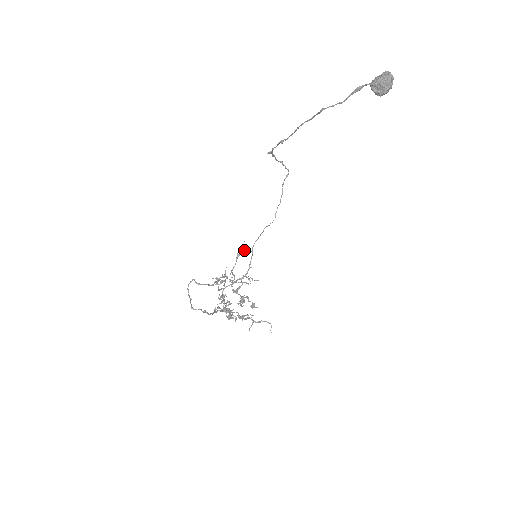
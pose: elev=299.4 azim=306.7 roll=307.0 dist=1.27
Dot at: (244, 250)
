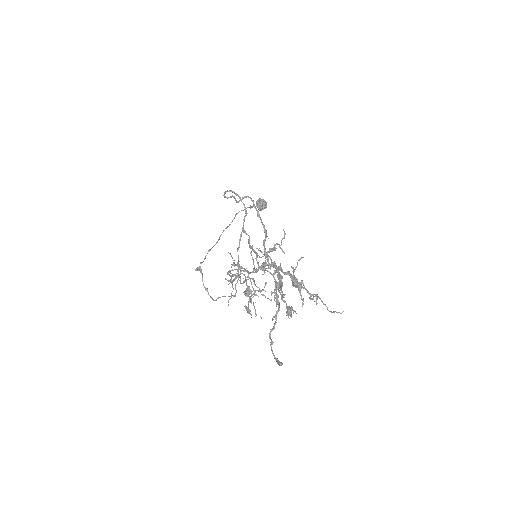
Dot at: (233, 279)
